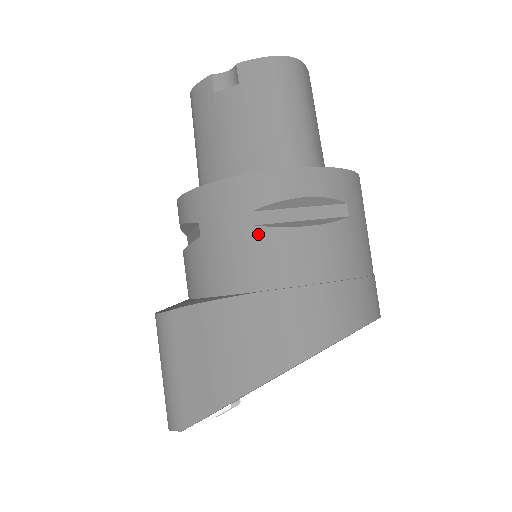
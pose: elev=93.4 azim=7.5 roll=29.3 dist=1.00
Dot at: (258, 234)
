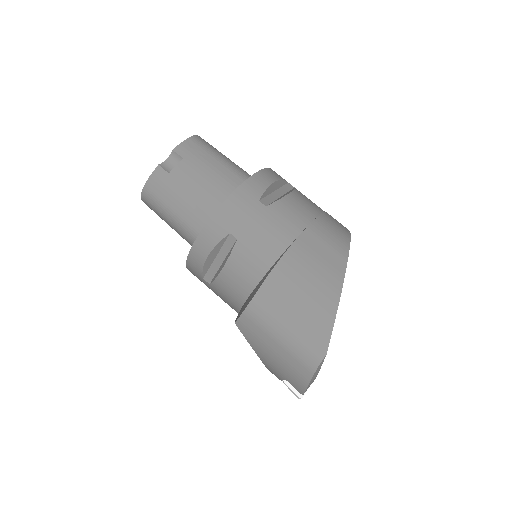
Dot at: (272, 209)
